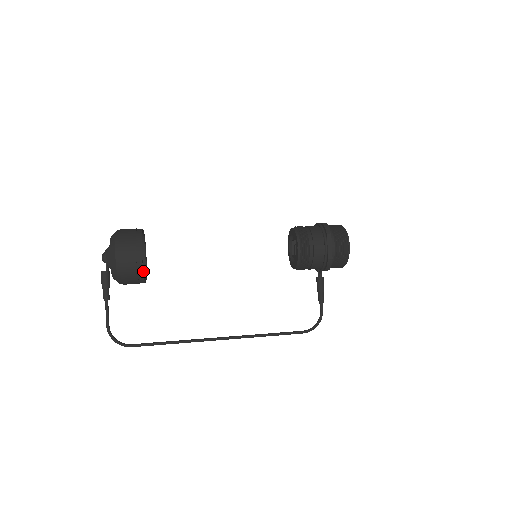
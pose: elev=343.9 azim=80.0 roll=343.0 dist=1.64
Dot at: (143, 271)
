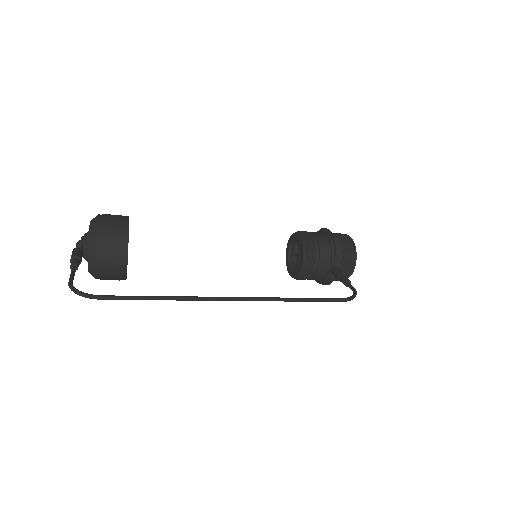
Dot at: (128, 233)
